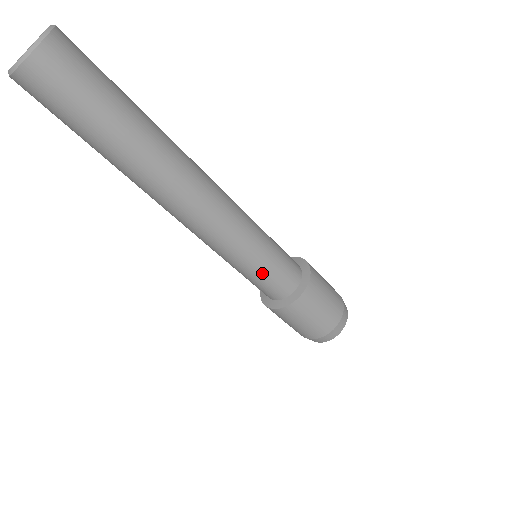
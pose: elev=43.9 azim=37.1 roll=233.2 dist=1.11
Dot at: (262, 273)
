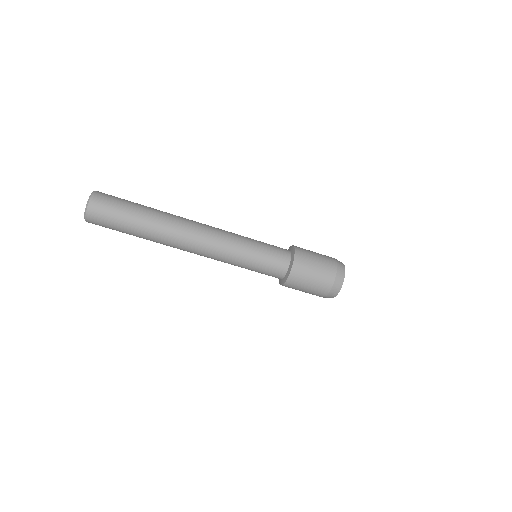
Dot at: (258, 265)
